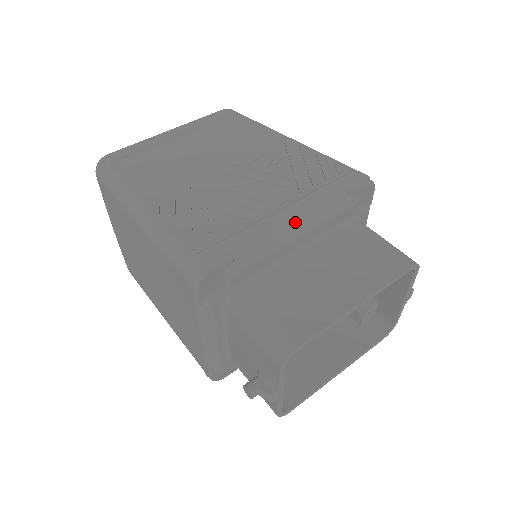
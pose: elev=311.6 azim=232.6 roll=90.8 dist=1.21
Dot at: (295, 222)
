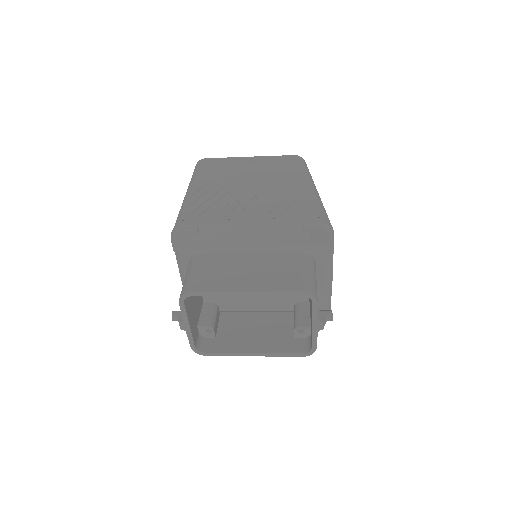
Dot at: (251, 230)
